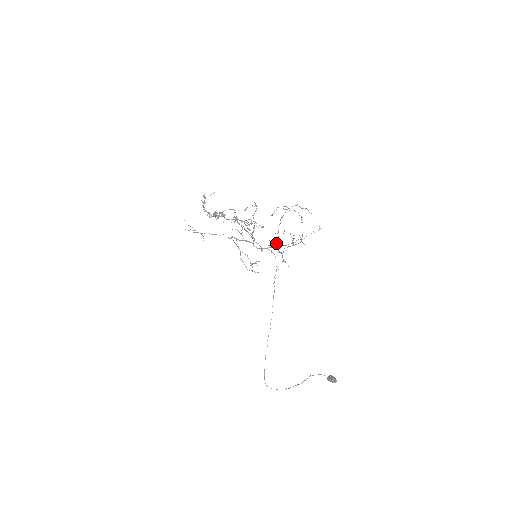
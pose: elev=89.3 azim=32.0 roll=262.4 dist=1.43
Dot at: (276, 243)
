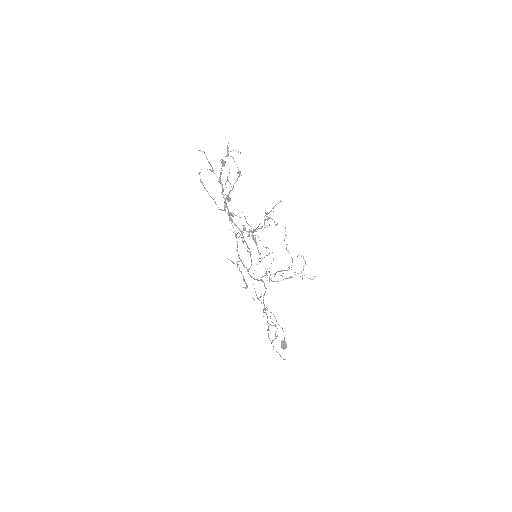
Dot at: (270, 279)
